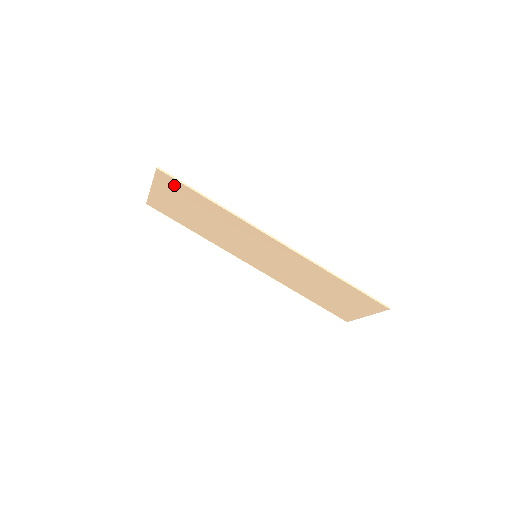
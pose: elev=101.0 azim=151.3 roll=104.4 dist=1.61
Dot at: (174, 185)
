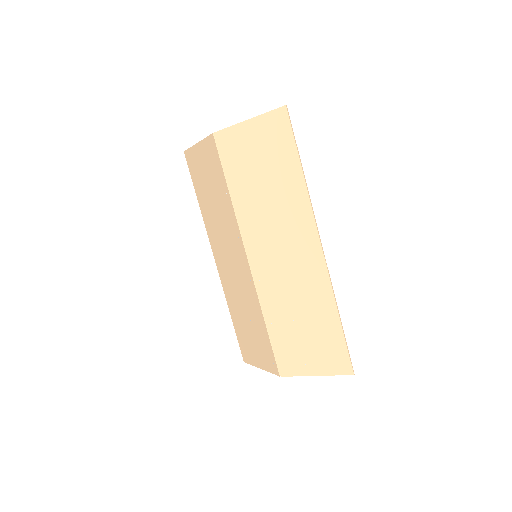
Dot at: (281, 131)
